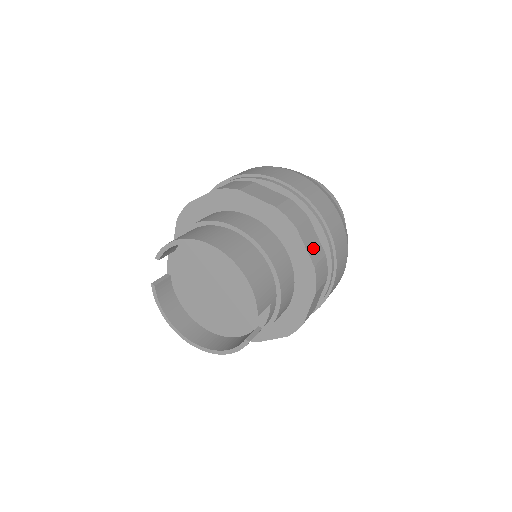
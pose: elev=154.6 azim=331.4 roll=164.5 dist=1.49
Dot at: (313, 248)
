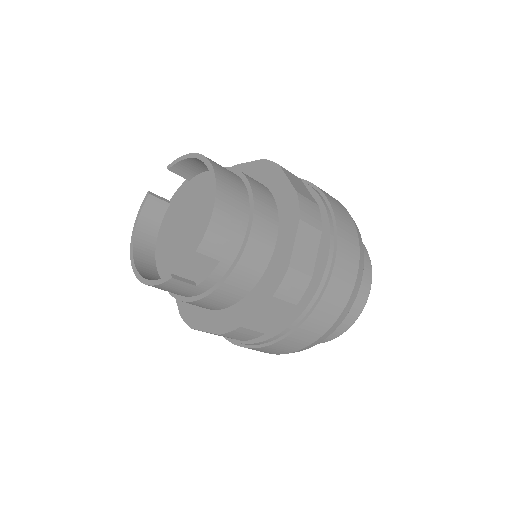
Dot at: (303, 254)
